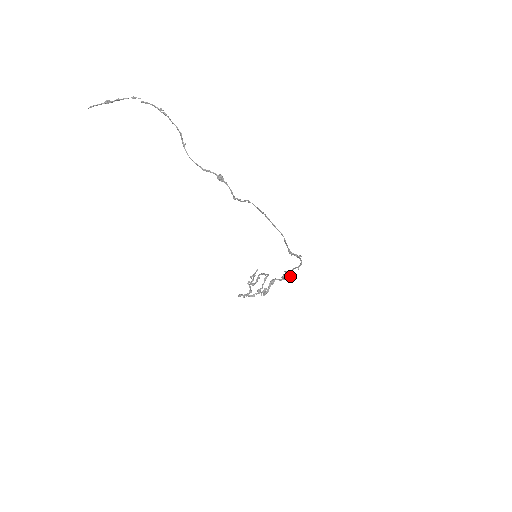
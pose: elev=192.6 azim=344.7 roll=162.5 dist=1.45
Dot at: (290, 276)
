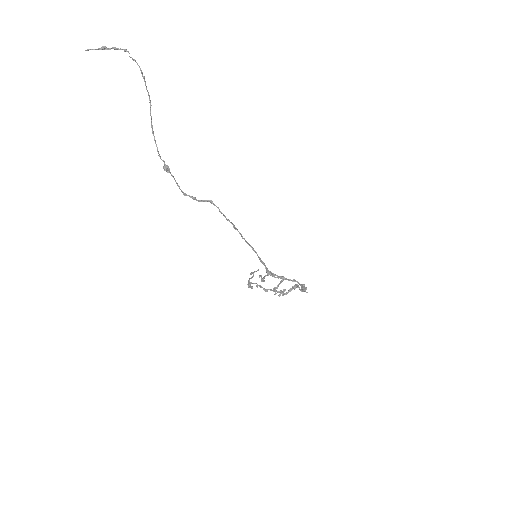
Dot at: (307, 292)
